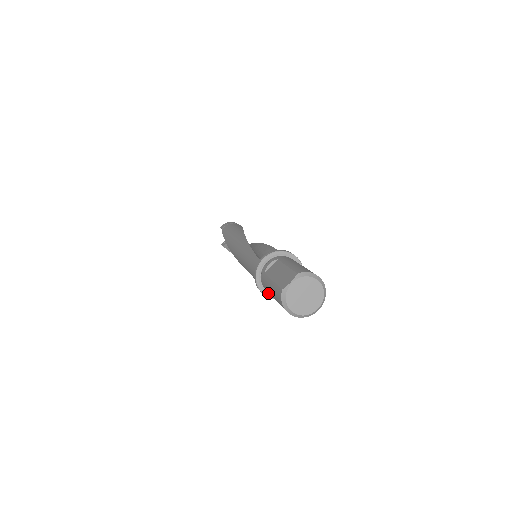
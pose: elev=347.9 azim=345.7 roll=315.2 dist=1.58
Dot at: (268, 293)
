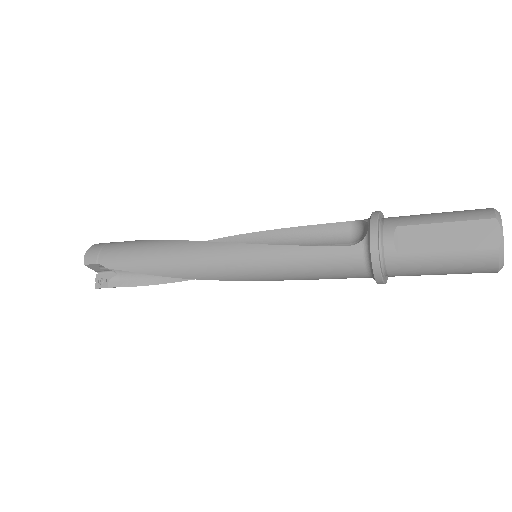
Dot at: (385, 278)
